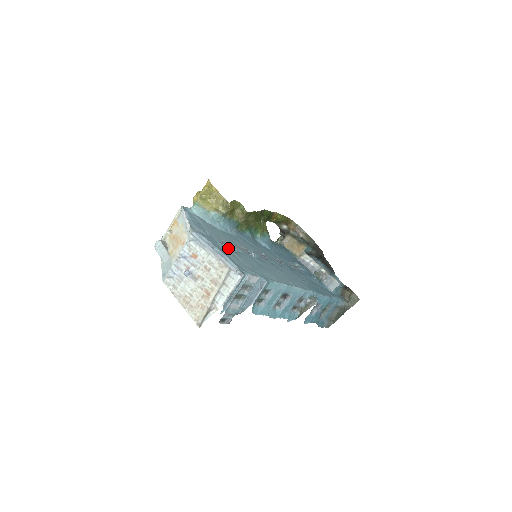
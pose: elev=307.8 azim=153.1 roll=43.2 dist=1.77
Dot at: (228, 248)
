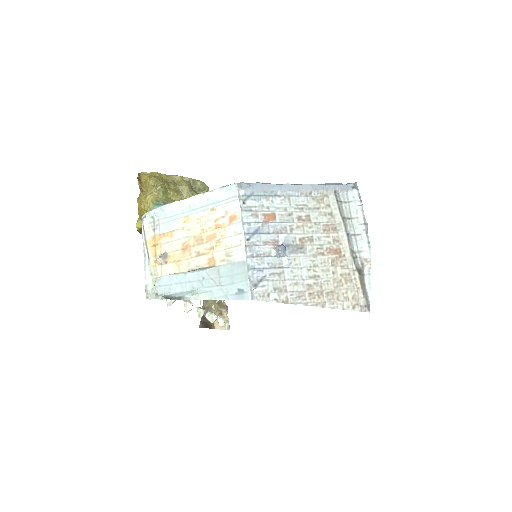
Dot at: occluded
